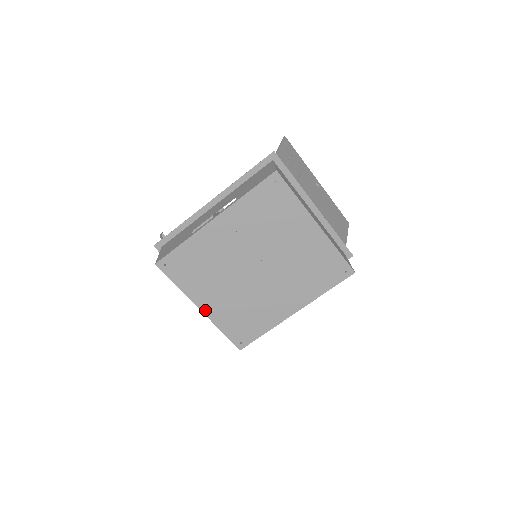
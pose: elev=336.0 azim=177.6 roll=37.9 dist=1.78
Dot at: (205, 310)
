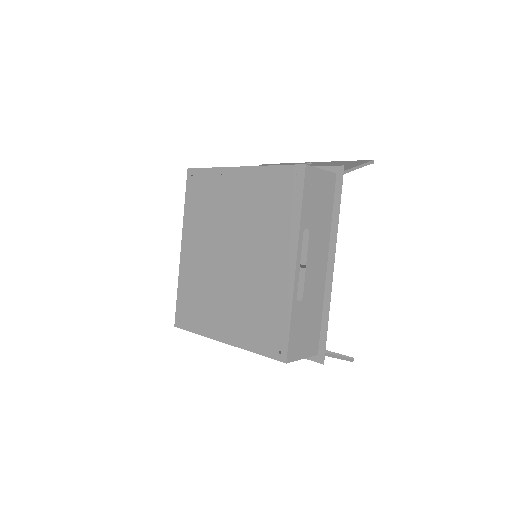
Dot at: (228, 340)
